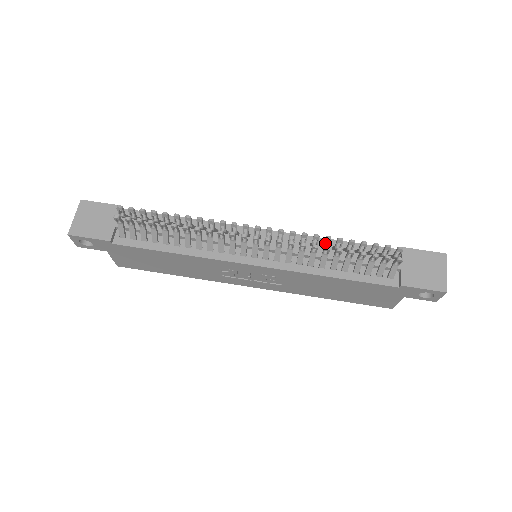
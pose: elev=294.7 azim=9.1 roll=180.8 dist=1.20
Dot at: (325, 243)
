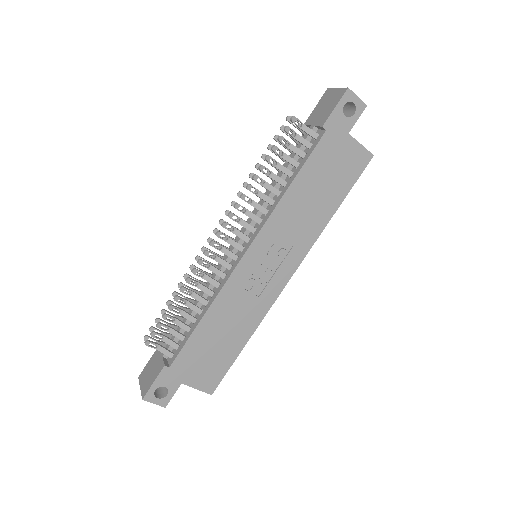
Dot at: occluded
